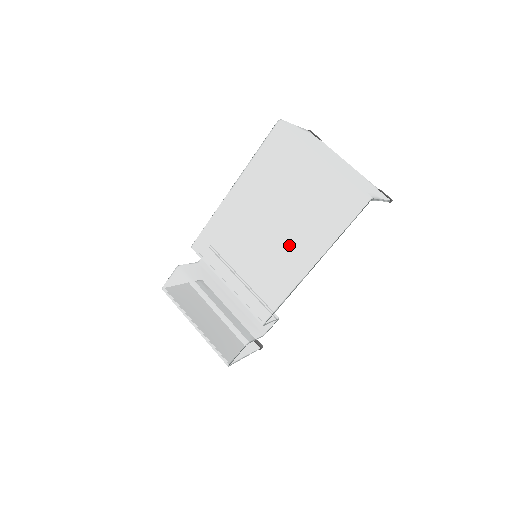
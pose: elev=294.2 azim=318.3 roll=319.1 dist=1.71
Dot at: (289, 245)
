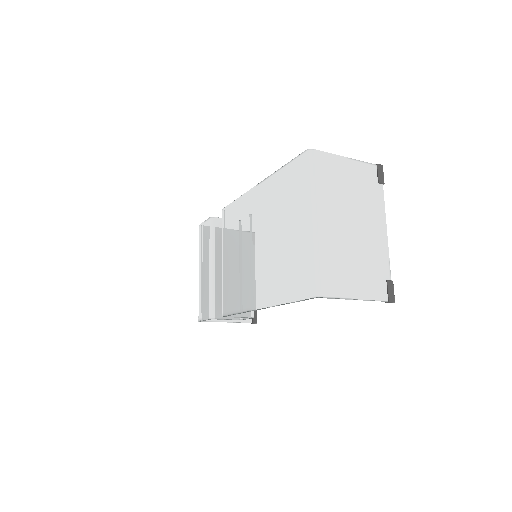
Dot at: (259, 274)
